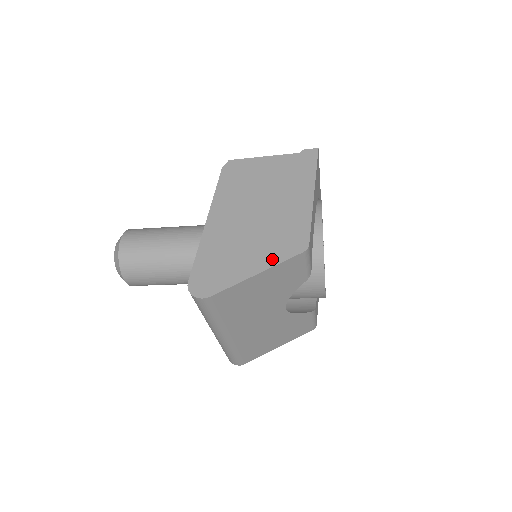
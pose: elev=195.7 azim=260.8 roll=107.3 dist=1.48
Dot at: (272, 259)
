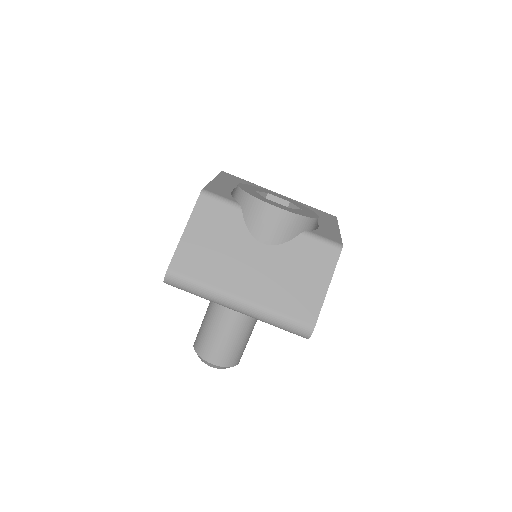
Dot at: occluded
